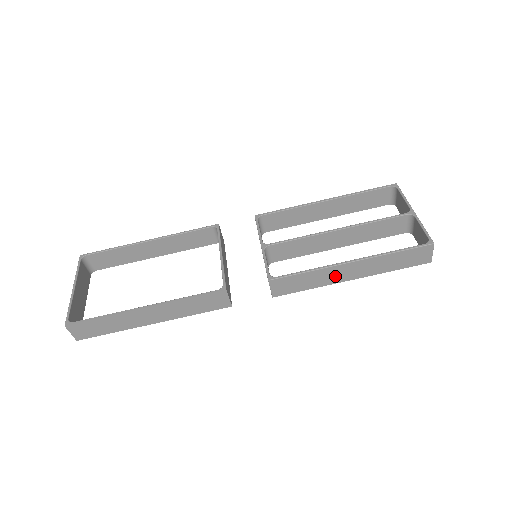
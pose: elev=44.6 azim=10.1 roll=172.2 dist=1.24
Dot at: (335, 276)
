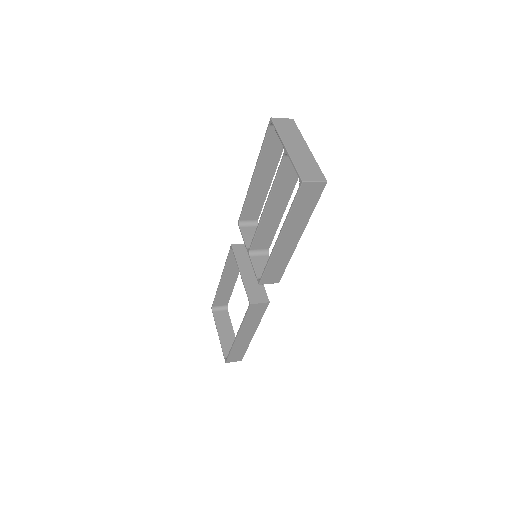
Dot at: (286, 249)
